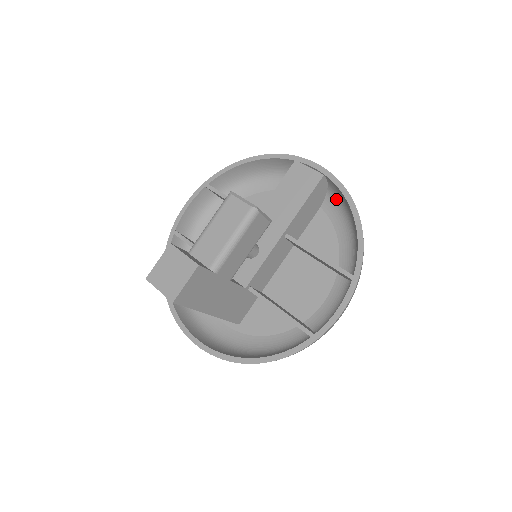
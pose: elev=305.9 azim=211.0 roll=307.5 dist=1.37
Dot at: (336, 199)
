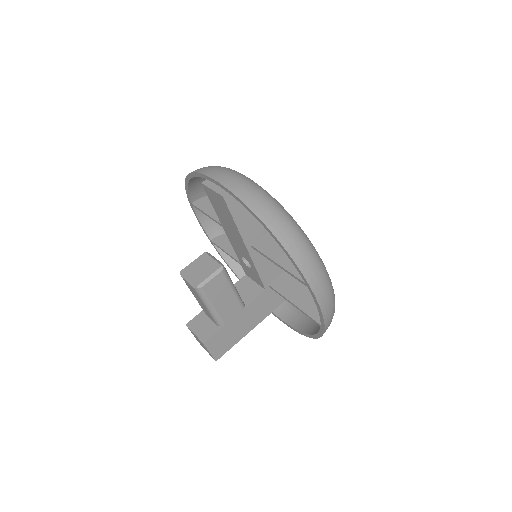
Dot at: occluded
